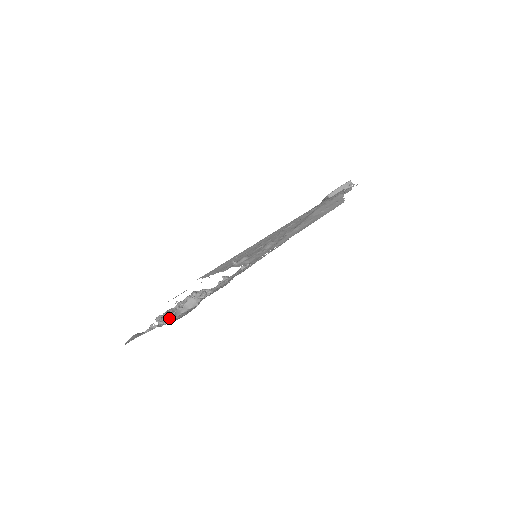
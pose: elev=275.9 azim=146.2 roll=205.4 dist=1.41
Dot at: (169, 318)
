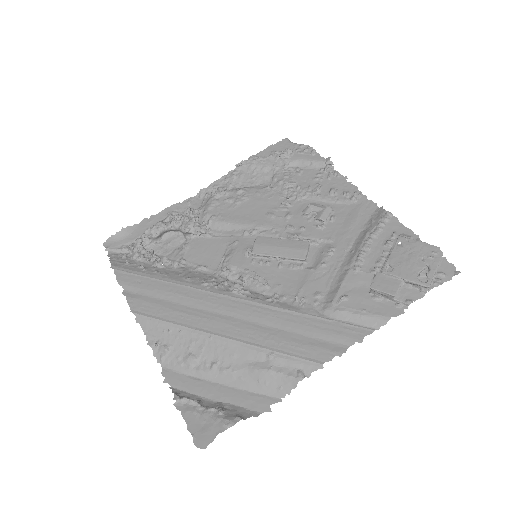
Dot at: (152, 240)
